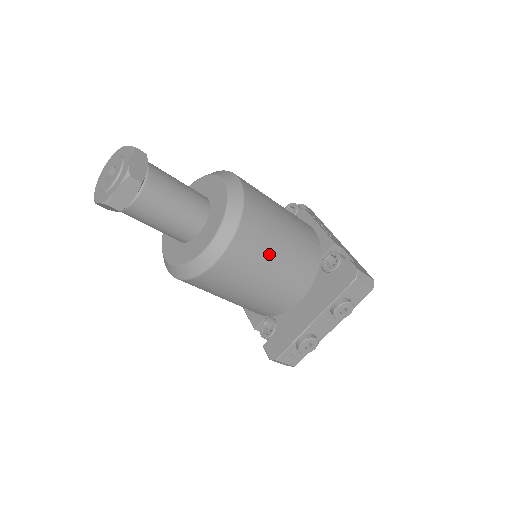
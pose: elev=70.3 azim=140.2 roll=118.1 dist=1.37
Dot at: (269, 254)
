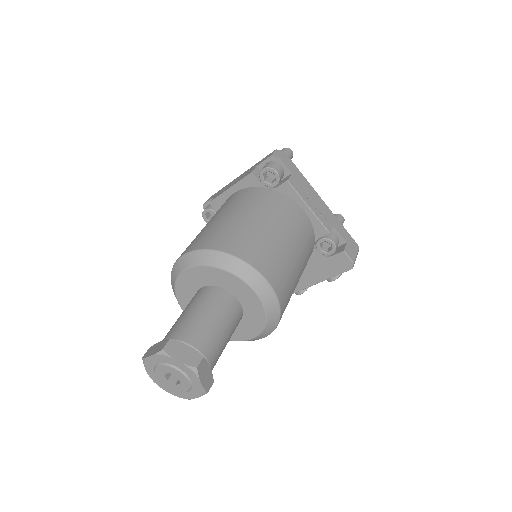
Dot at: occluded
